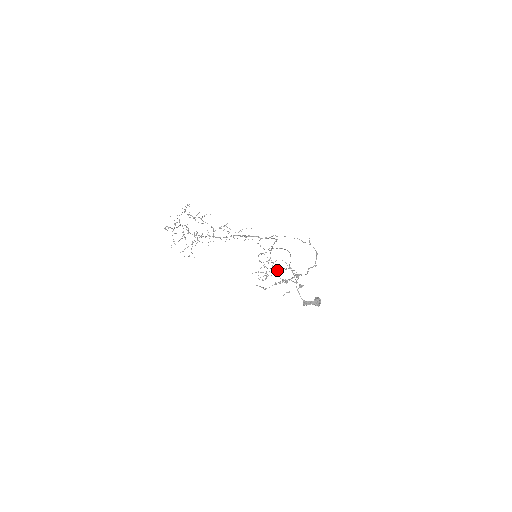
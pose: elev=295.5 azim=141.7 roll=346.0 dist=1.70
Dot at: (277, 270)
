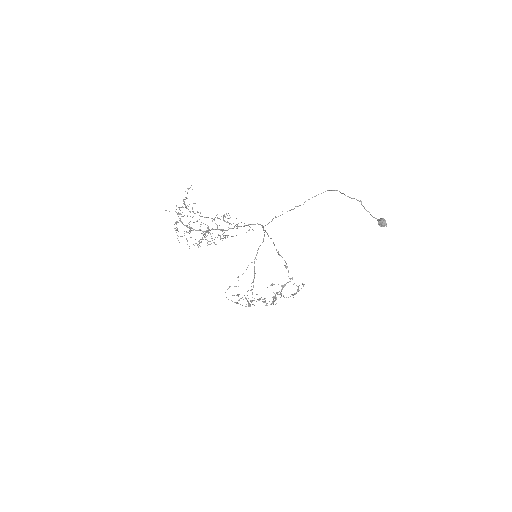
Dot at: (249, 304)
